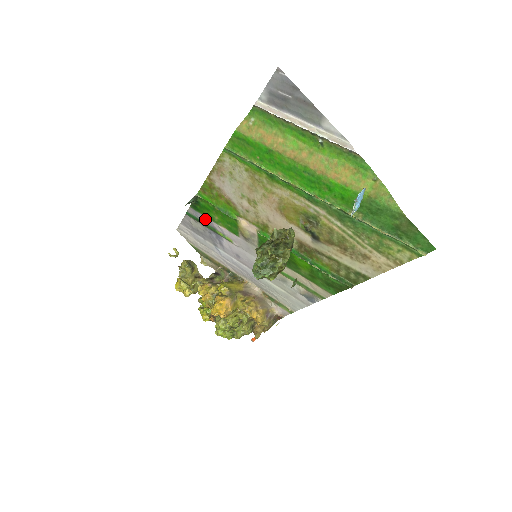
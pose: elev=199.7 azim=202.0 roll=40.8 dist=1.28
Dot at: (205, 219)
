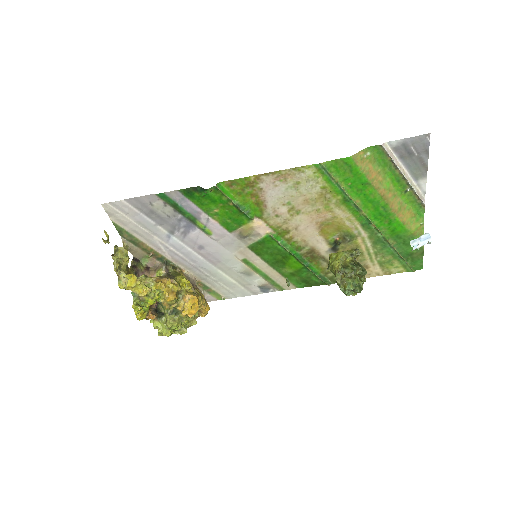
Dot at: (192, 207)
